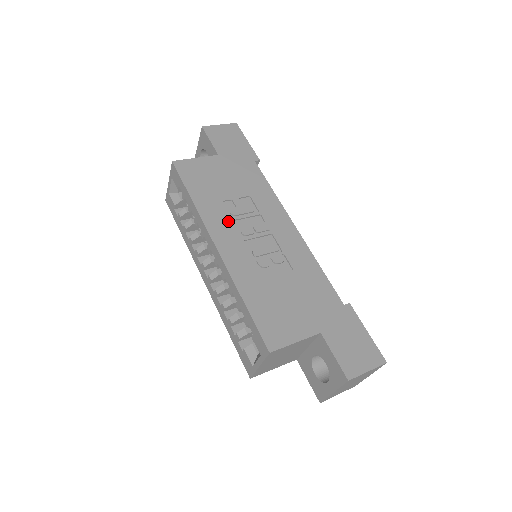
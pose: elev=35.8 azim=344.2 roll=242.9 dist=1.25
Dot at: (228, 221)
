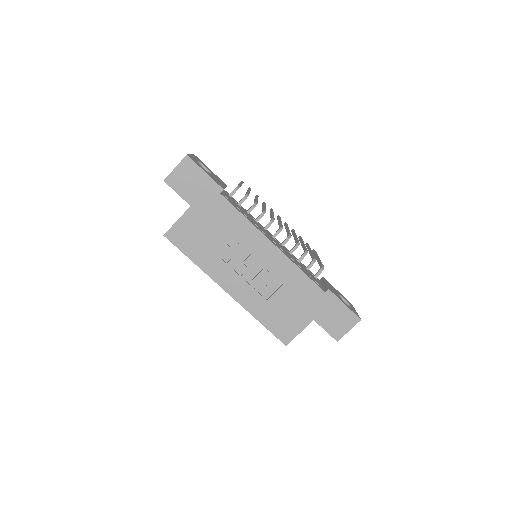
Dot at: (226, 268)
